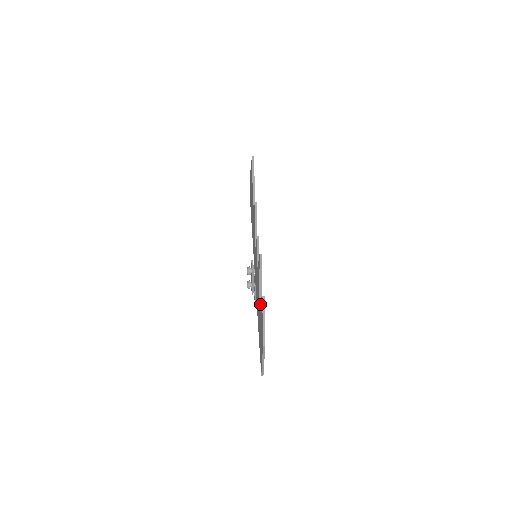
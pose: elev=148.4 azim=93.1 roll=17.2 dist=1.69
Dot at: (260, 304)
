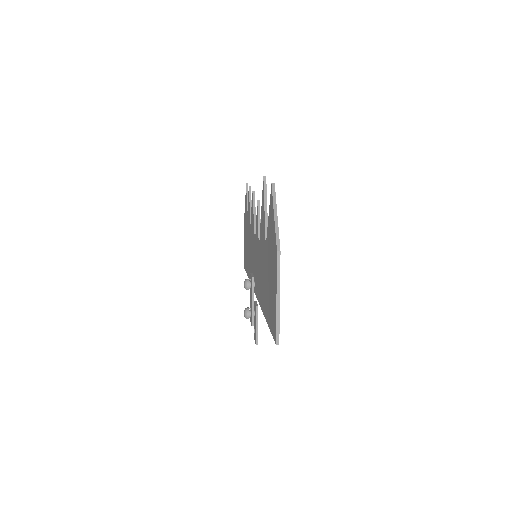
Dot at: (268, 231)
